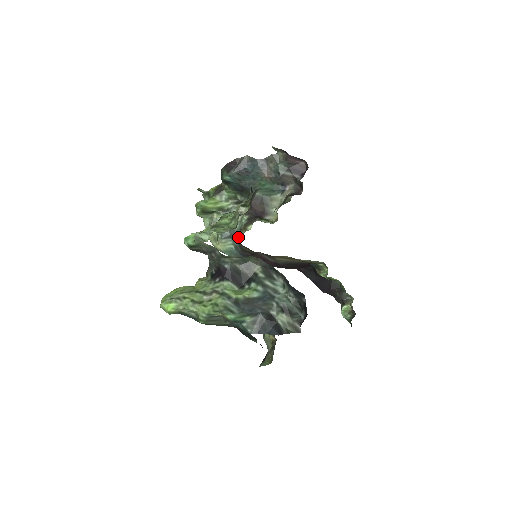
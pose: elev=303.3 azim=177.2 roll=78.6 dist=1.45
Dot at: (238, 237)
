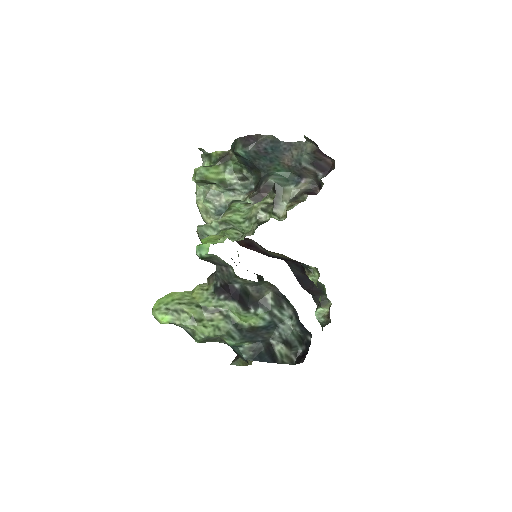
Dot at: occluded
